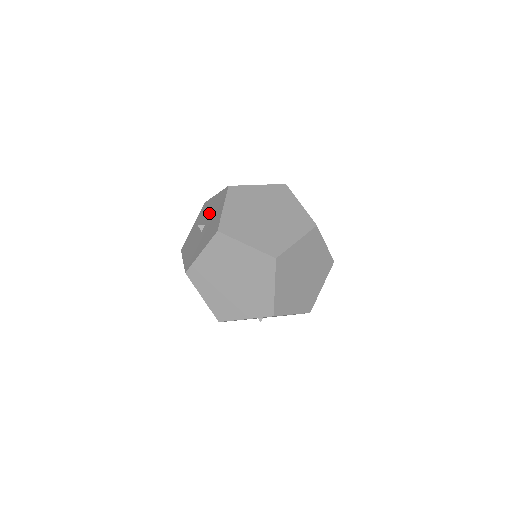
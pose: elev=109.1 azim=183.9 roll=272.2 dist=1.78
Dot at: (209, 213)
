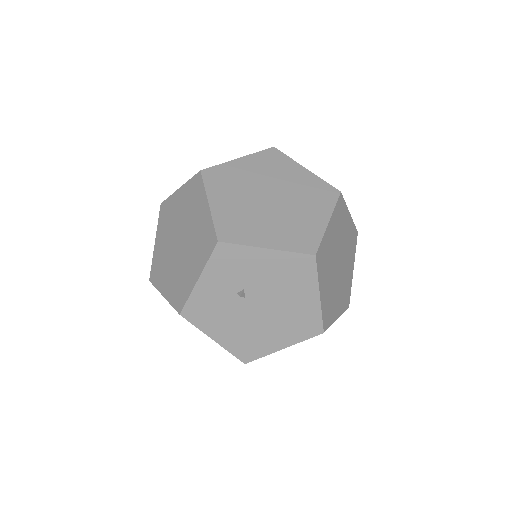
Dot at: occluded
